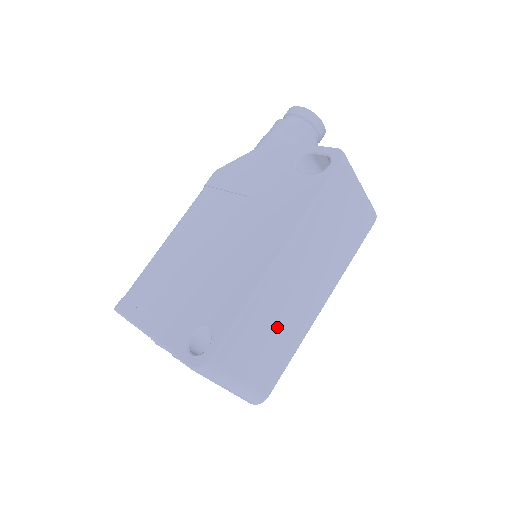
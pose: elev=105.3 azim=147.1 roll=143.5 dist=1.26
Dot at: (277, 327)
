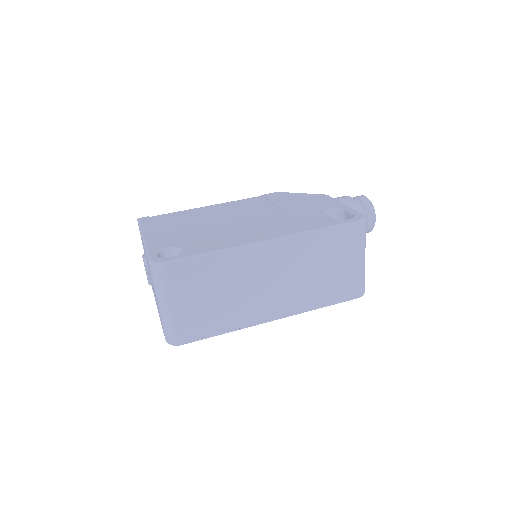
Dot at: (228, 294)
